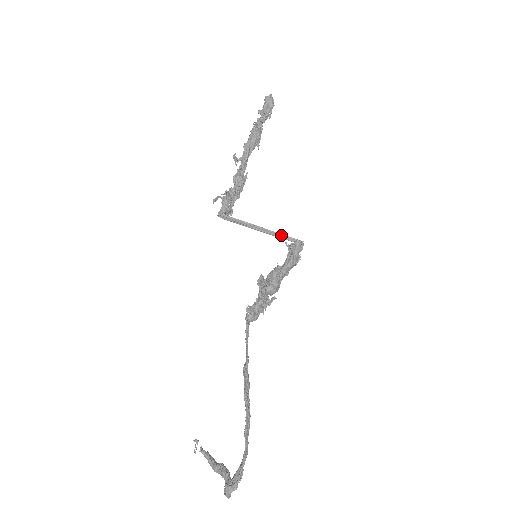
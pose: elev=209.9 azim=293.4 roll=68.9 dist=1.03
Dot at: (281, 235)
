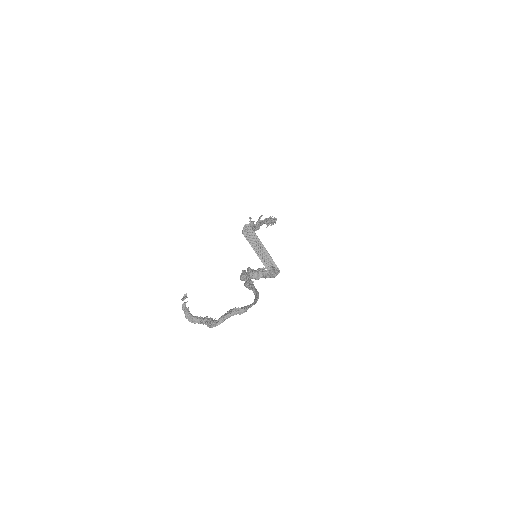
Dot at: occluded
